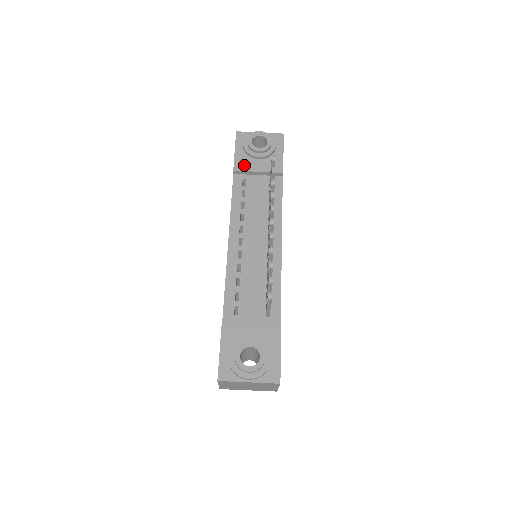
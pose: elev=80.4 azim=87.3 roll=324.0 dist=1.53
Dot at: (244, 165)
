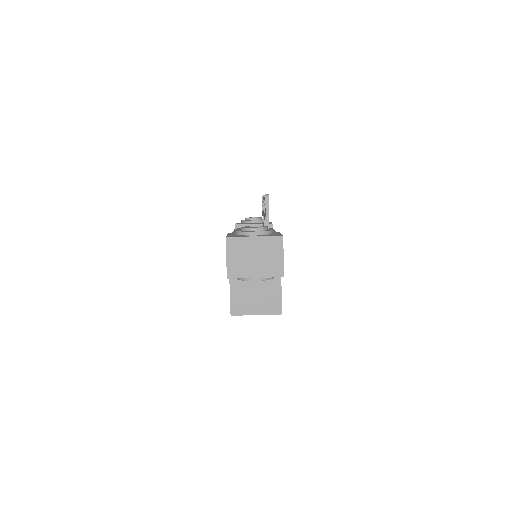
Dot at: occluded
